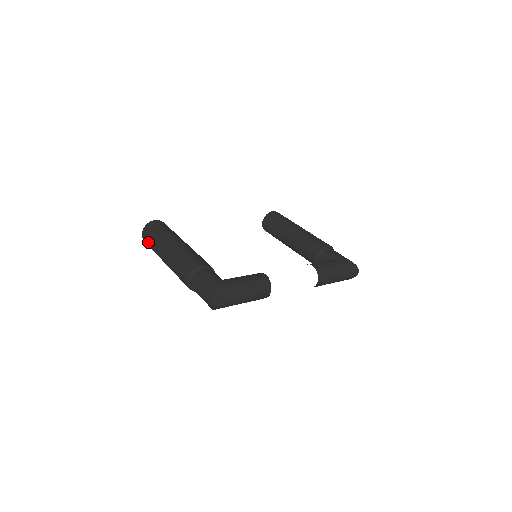
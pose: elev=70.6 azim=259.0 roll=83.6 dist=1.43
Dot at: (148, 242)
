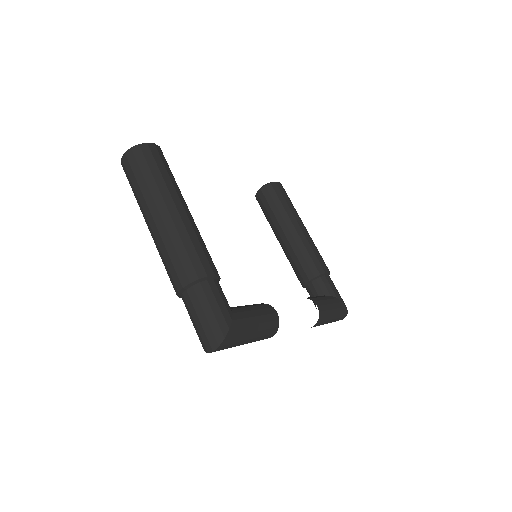
Dot at: (131, 174)
